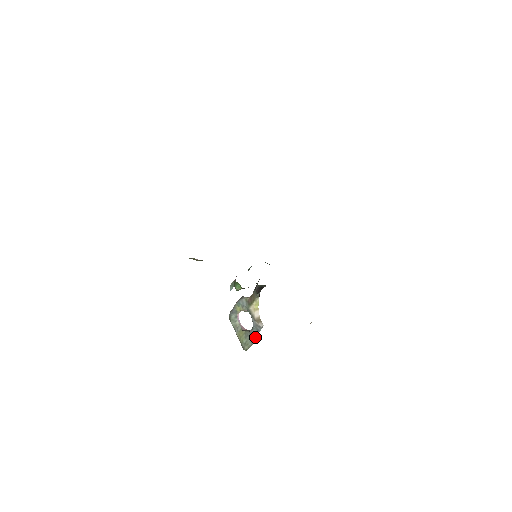
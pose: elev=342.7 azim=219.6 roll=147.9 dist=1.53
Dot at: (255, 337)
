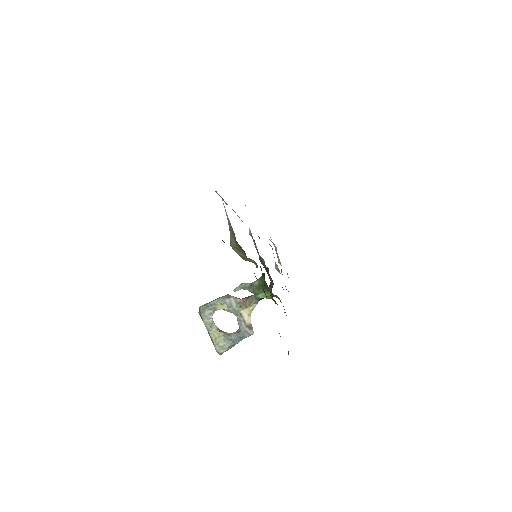
Dot at: (237, 342)
